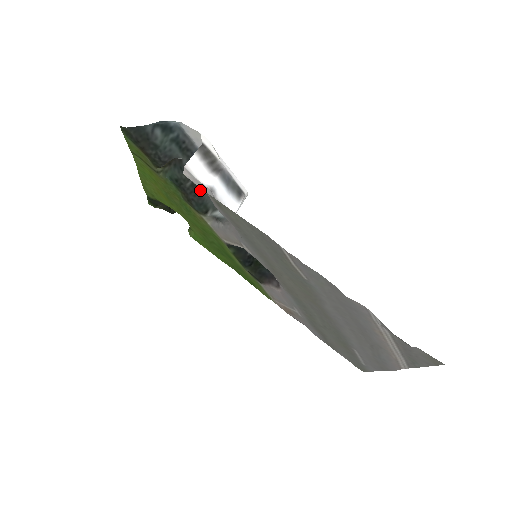
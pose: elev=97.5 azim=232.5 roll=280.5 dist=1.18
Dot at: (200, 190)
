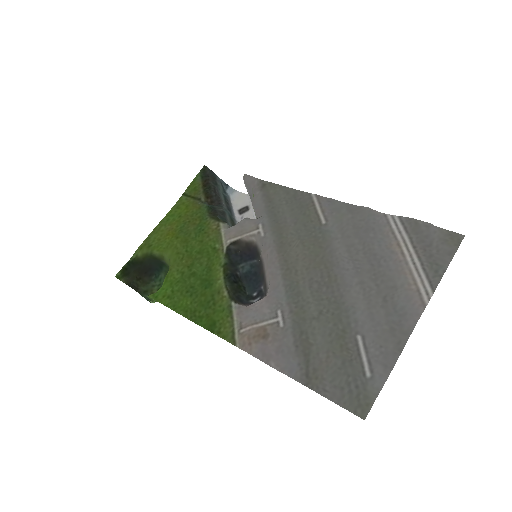
Dot at: (226, 217)
